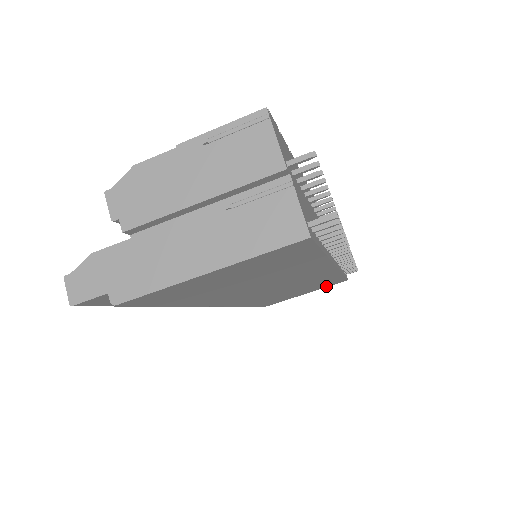
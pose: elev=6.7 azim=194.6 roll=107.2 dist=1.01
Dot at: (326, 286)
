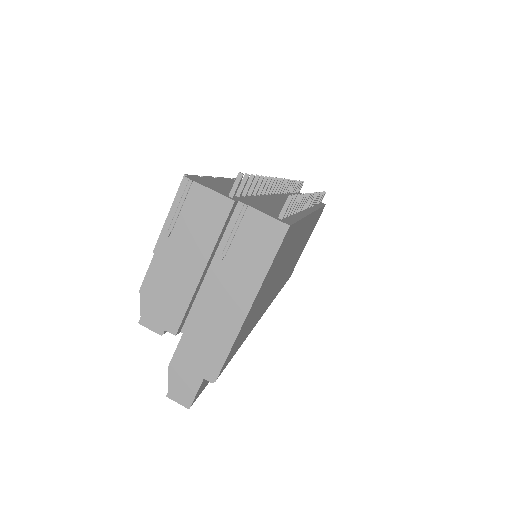
Dot at: (316, 223)
